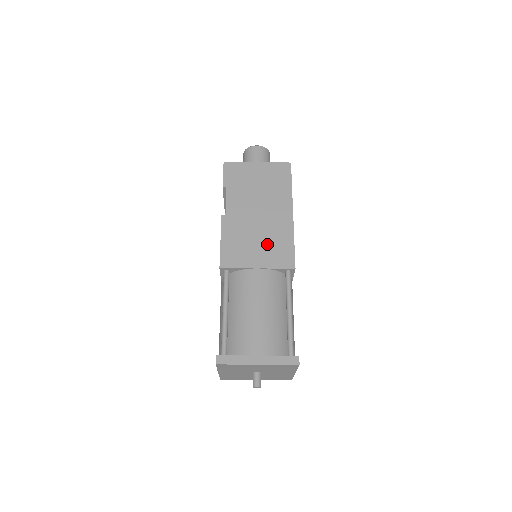
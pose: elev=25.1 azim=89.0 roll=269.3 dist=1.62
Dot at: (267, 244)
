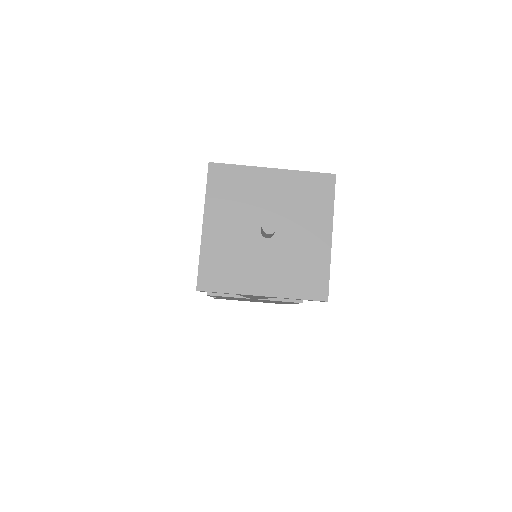
Dot at: occluded
